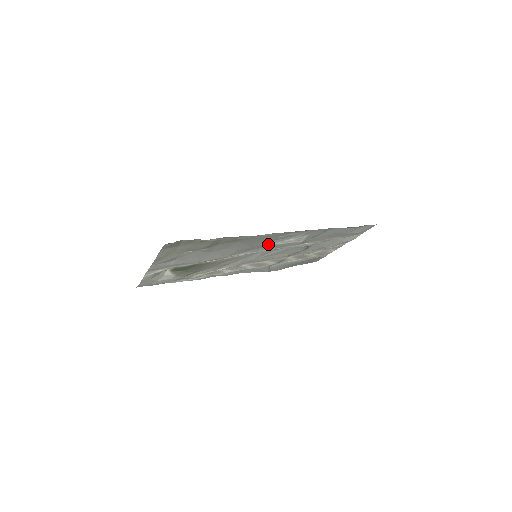
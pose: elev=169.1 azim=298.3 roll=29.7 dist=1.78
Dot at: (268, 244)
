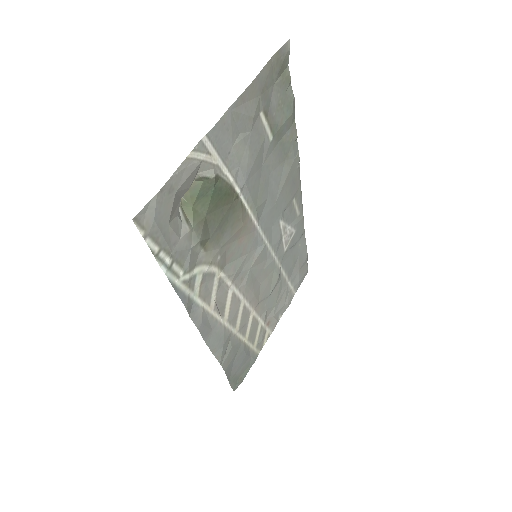
Dot at: (279, 217)
